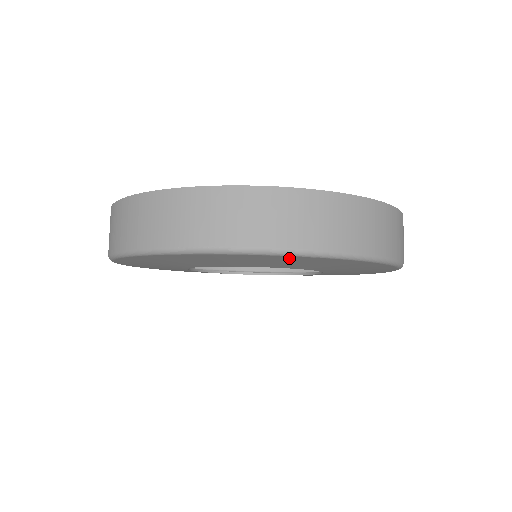
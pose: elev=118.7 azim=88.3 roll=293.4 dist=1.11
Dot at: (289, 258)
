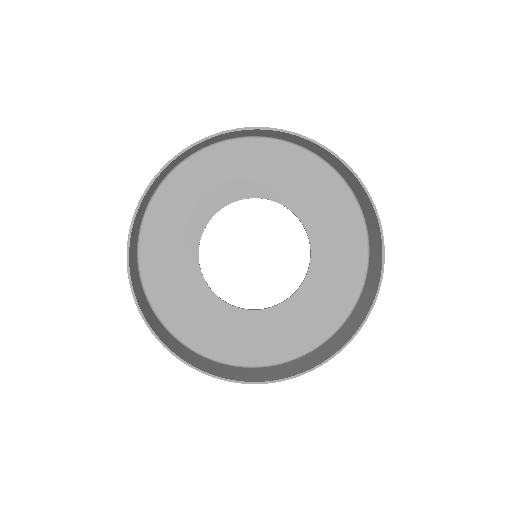
Dot at: (210, 348)
